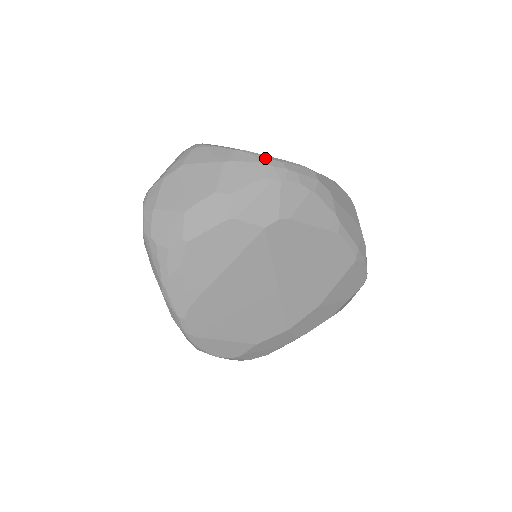
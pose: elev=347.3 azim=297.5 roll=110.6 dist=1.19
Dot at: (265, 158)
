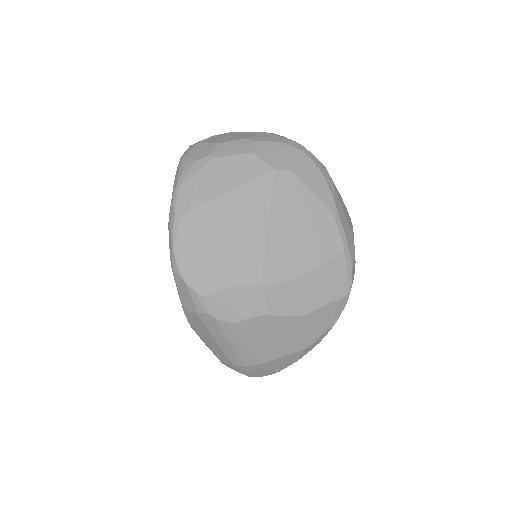
Dot at: occluded
